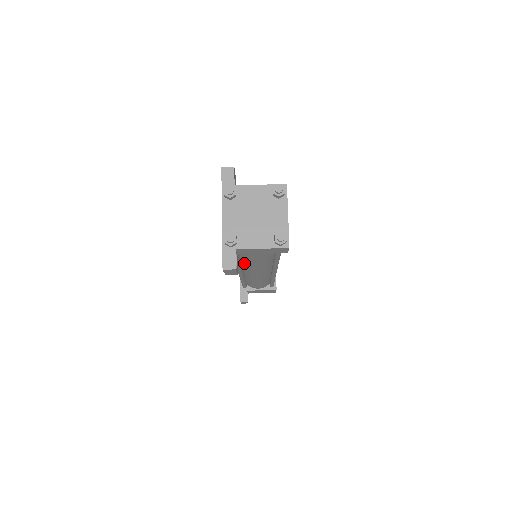
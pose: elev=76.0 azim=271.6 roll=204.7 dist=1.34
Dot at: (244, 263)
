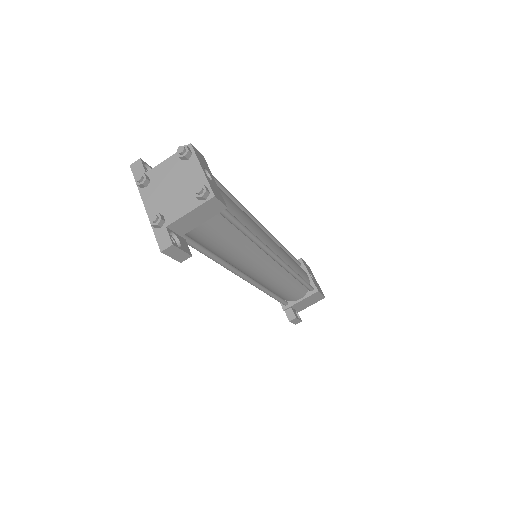
Dot at: (227, 258)
